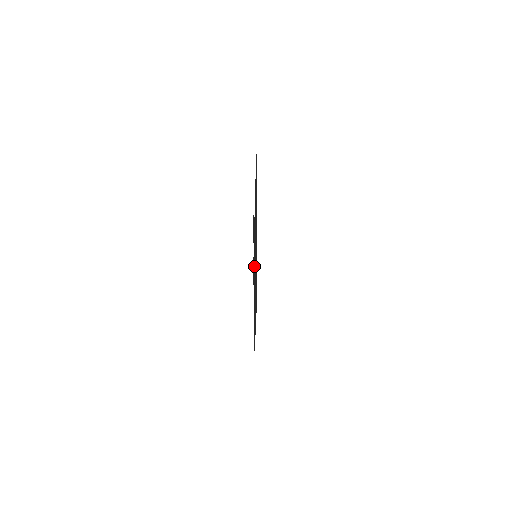
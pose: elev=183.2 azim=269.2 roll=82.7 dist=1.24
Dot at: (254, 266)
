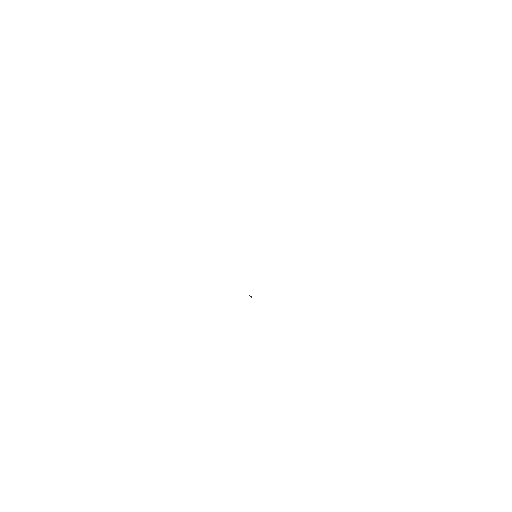
Dot at: occluded
